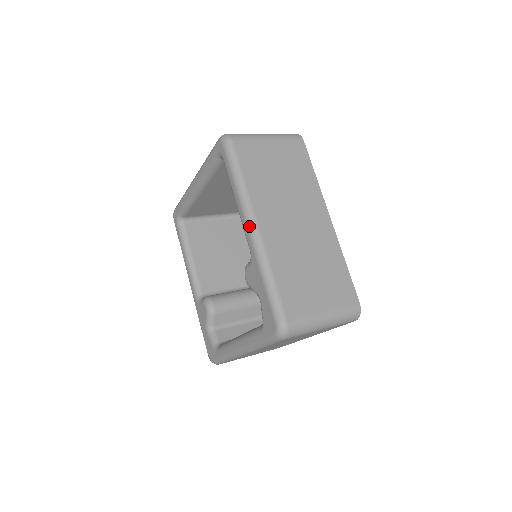
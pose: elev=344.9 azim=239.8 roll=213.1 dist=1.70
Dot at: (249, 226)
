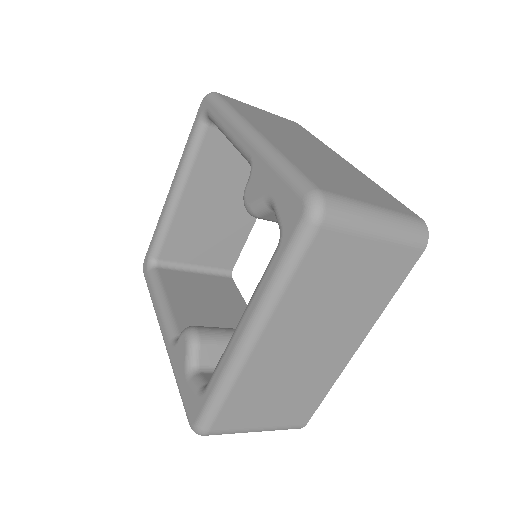
Dot at: (245, 132)
